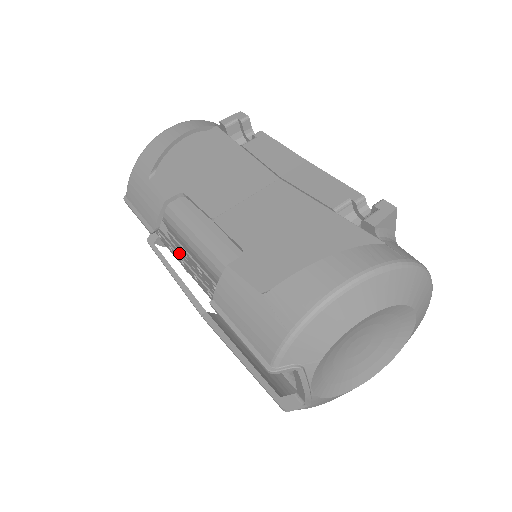
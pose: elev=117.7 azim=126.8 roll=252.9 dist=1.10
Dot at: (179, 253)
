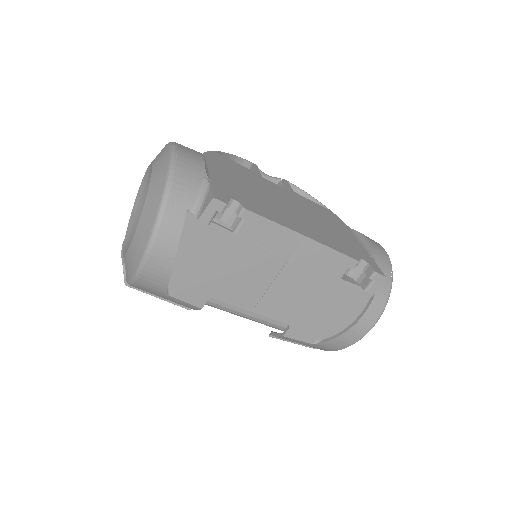
Dot at: occluded
